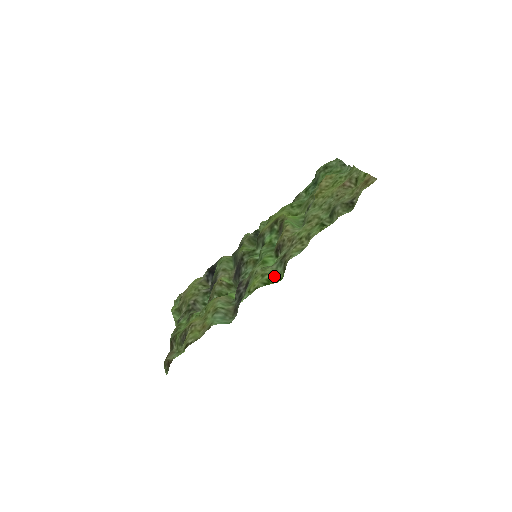
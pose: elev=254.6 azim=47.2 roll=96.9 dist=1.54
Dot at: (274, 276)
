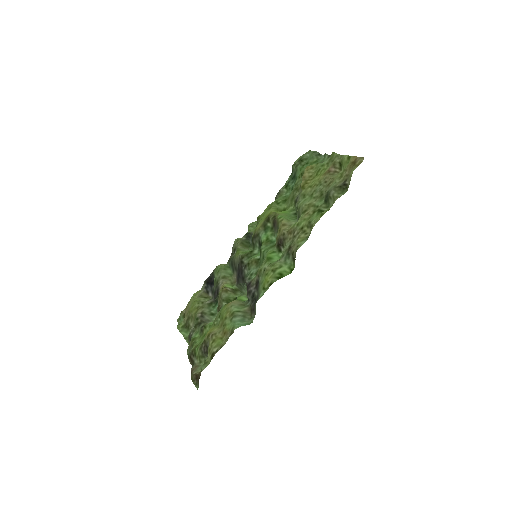
Dot at: (285, 269)
